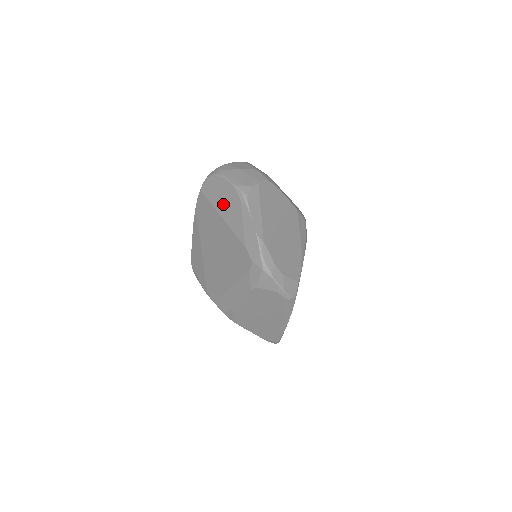
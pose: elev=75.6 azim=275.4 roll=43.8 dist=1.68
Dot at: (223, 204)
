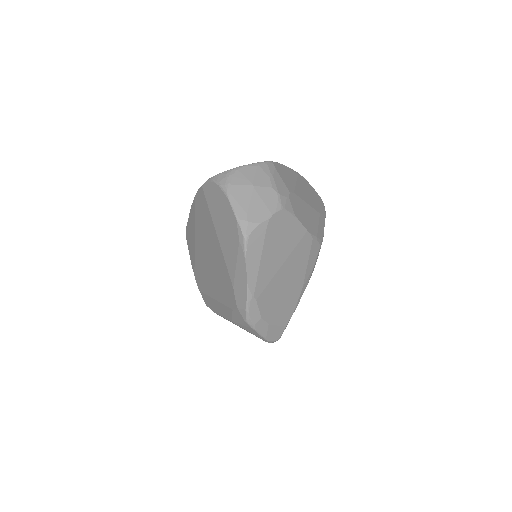
Dot at: (221, 225)
